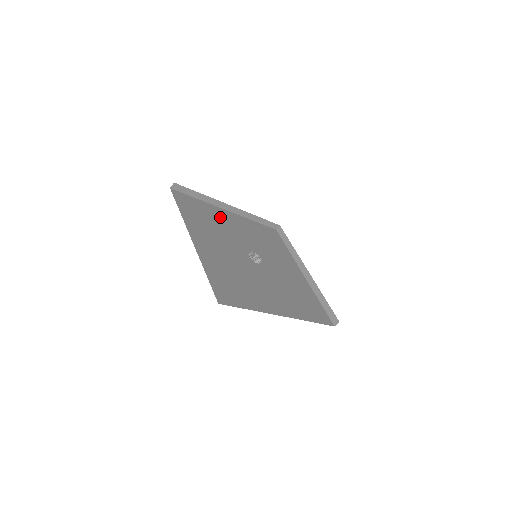
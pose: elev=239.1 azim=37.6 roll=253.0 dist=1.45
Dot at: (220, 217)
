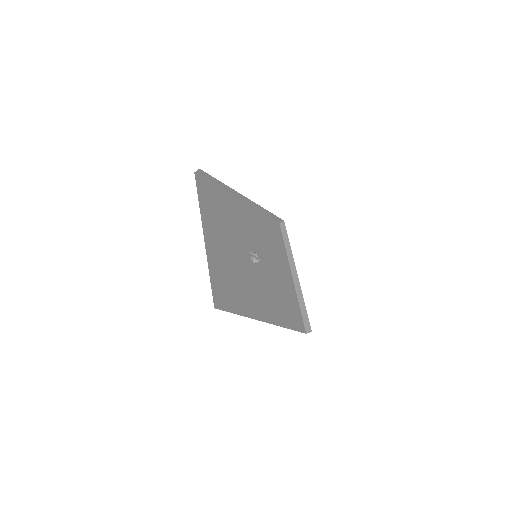
Dot at: (233, 208)
